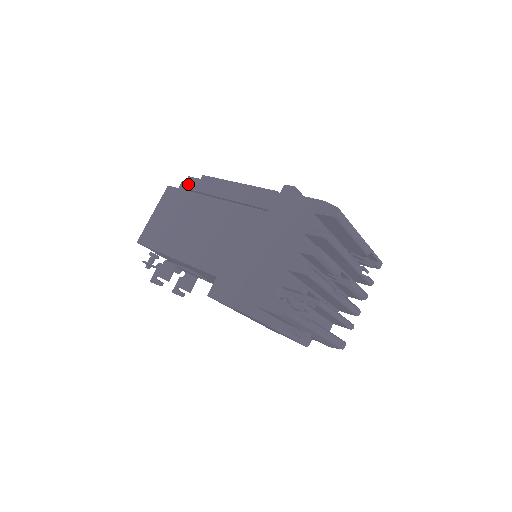
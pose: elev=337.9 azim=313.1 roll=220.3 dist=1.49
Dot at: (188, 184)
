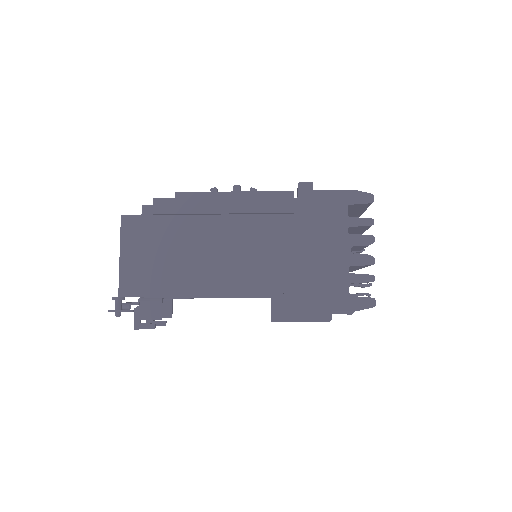
Dot at: (160, 208)
